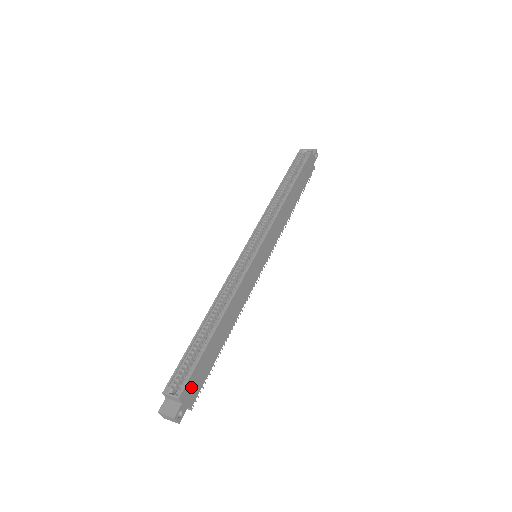
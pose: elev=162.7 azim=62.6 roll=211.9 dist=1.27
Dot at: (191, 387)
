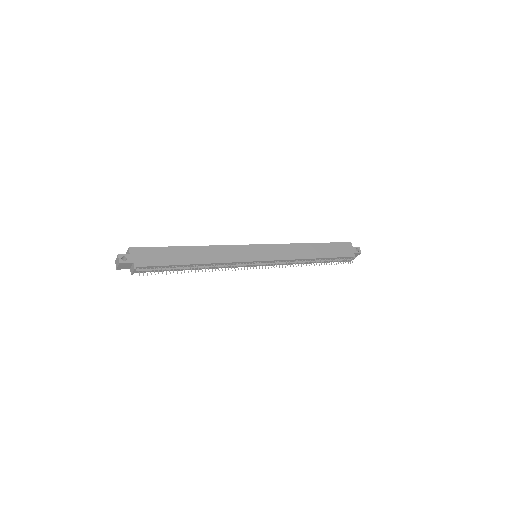
Dot at: (143, 254)
